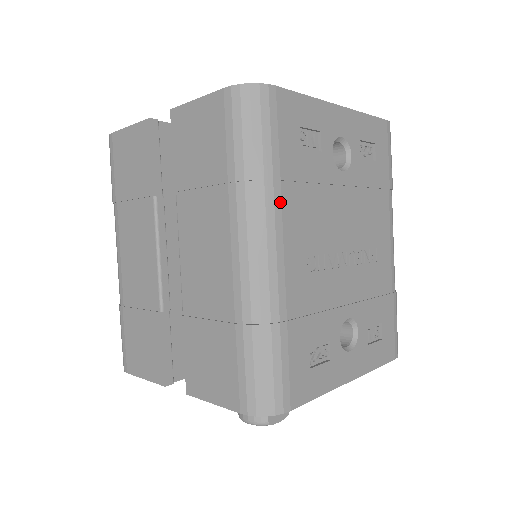
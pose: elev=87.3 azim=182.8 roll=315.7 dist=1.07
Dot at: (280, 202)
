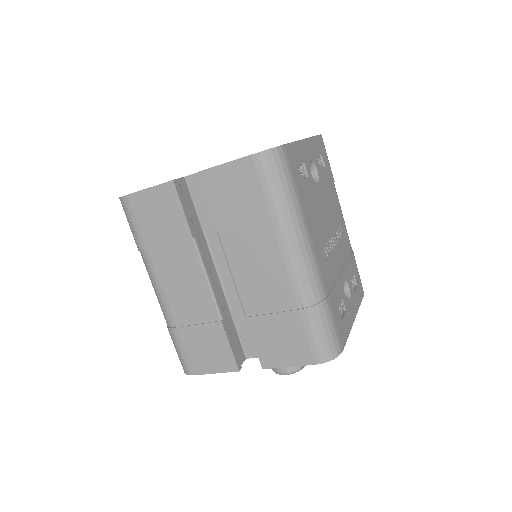
Dot at: (305, 222)
